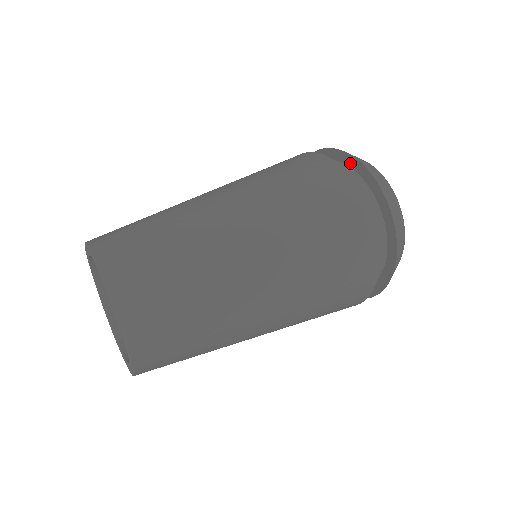
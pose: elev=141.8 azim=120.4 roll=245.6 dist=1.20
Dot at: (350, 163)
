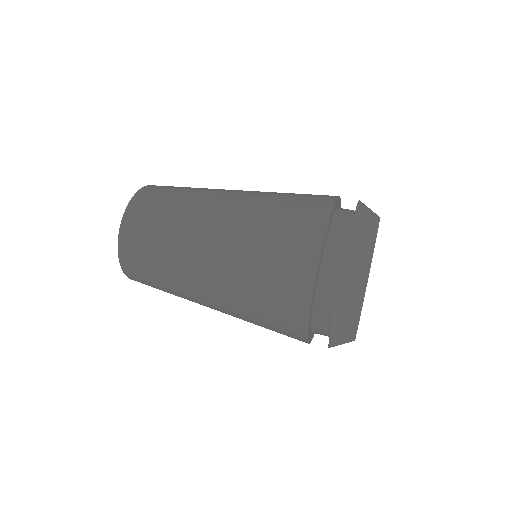
Dot at: occluded
